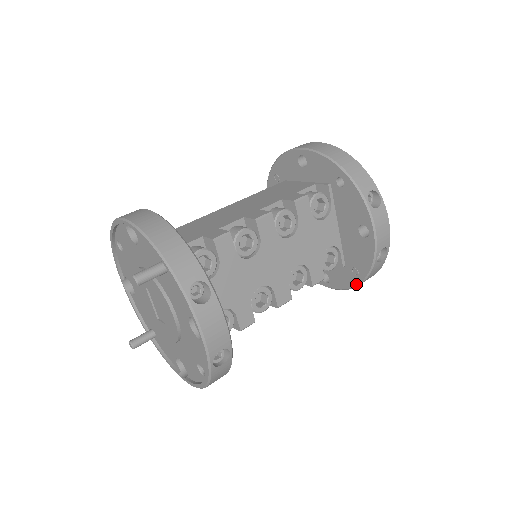
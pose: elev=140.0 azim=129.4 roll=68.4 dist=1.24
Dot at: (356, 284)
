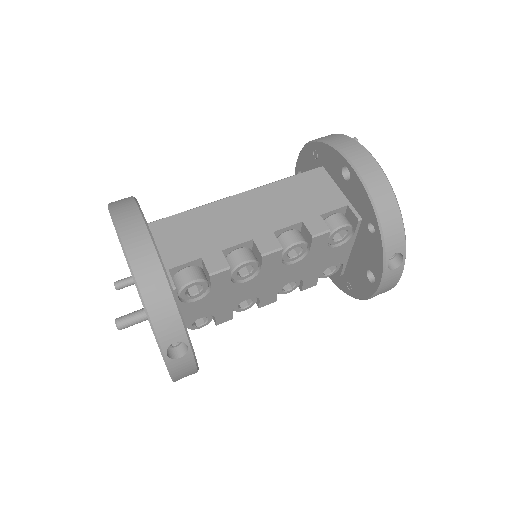
Dot at: (345, 292)
